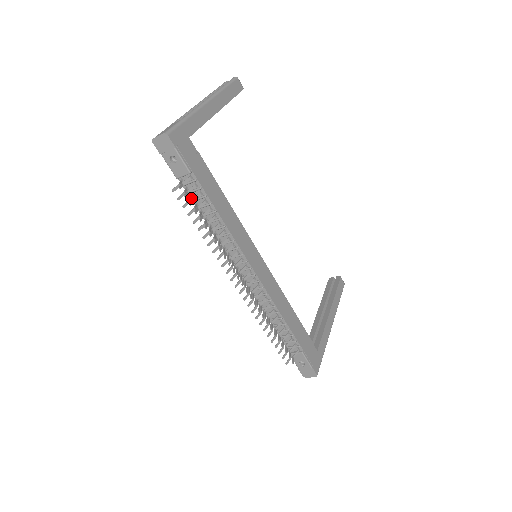
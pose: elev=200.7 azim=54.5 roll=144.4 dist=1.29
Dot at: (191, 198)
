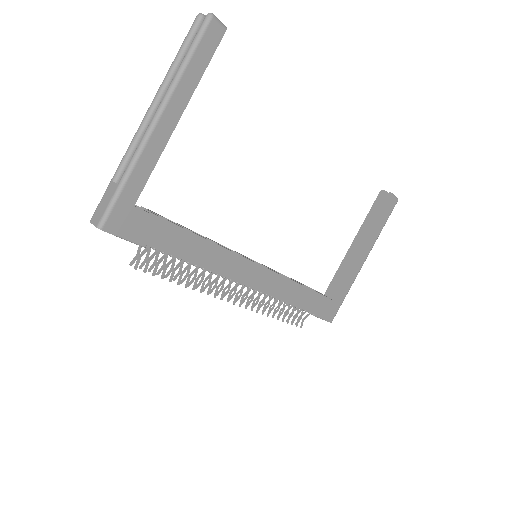
Dot at: (158, 254)
